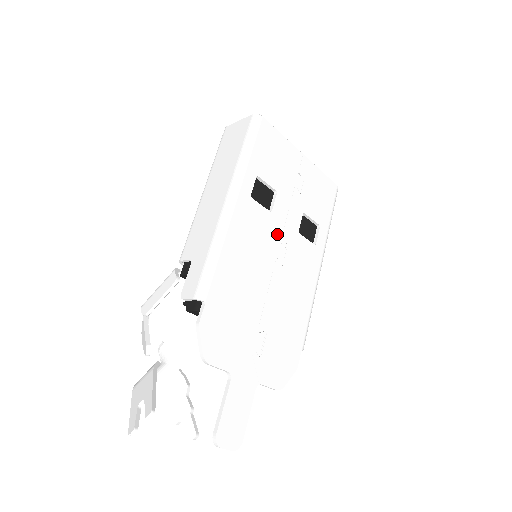
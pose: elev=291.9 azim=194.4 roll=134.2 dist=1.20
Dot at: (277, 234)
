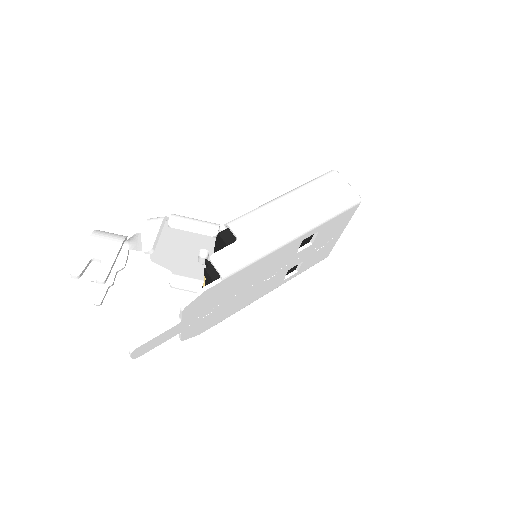
Dot at: (283, 265)
